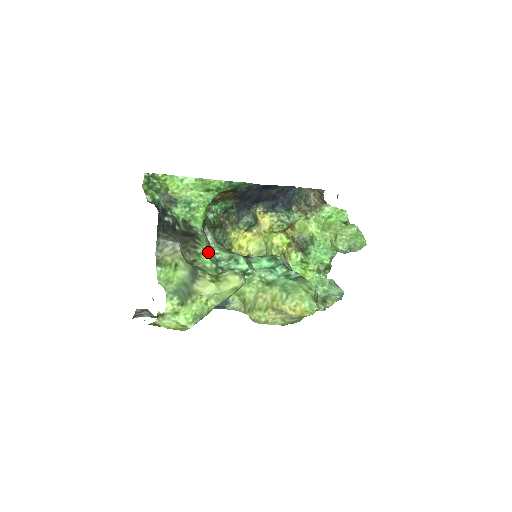
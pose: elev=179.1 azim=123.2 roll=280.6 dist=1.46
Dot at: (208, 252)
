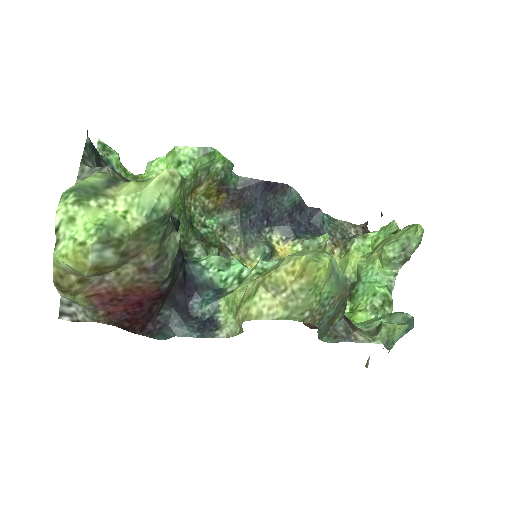
Dot at: occluded
